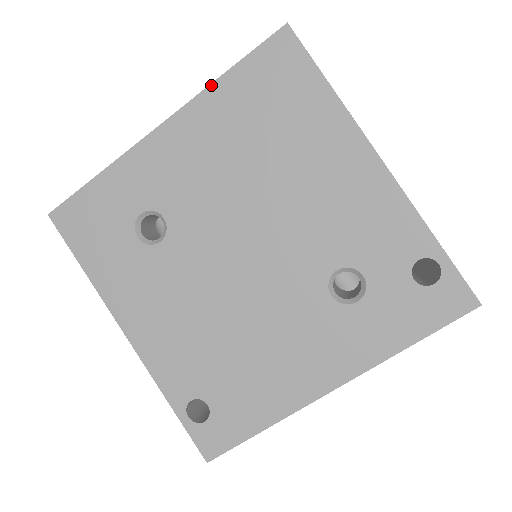
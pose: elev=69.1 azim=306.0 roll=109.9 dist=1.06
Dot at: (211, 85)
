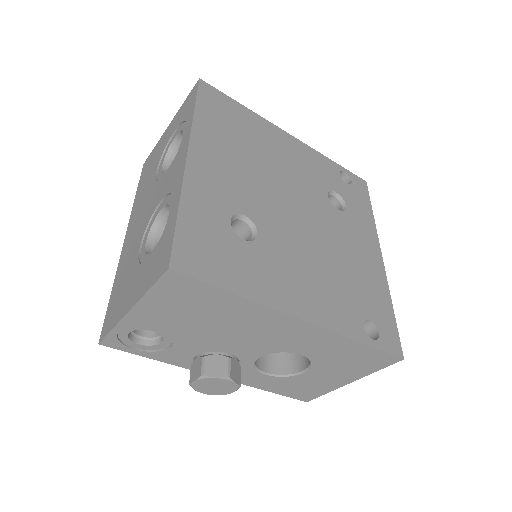
Dot at: (194, 119)
